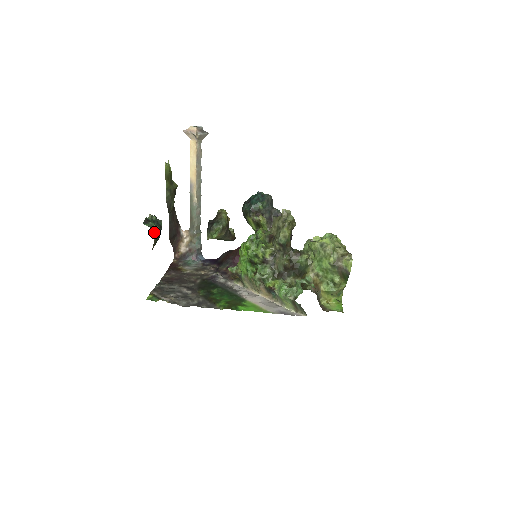
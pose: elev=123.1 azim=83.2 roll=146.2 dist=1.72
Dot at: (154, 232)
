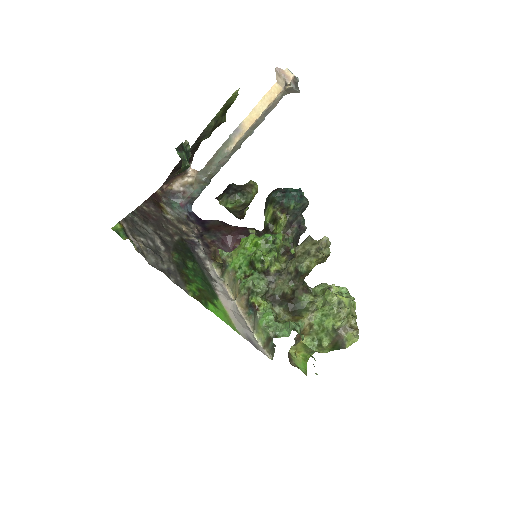
Dot at: (181, 167)
